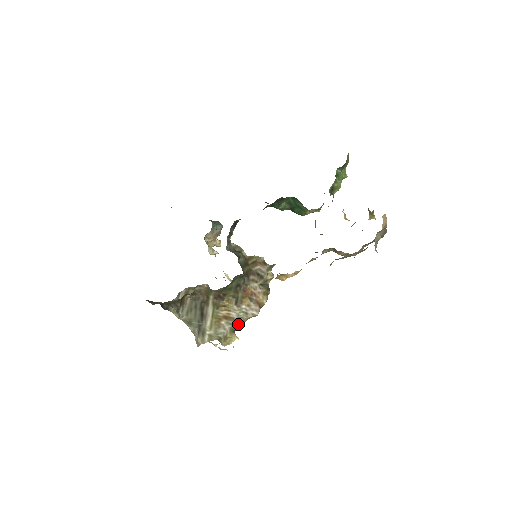
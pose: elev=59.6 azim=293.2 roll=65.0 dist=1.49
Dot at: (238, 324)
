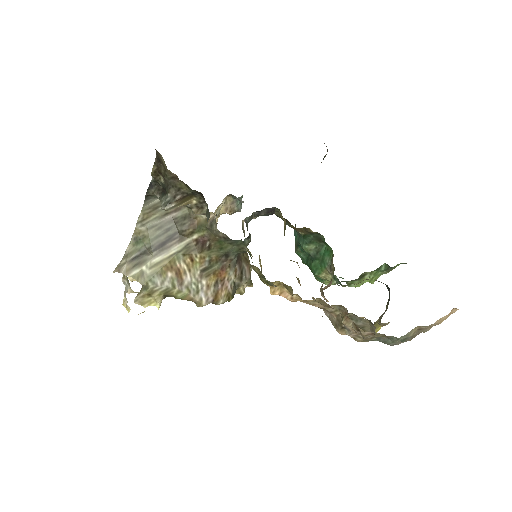
Dot at: (178, 293)
